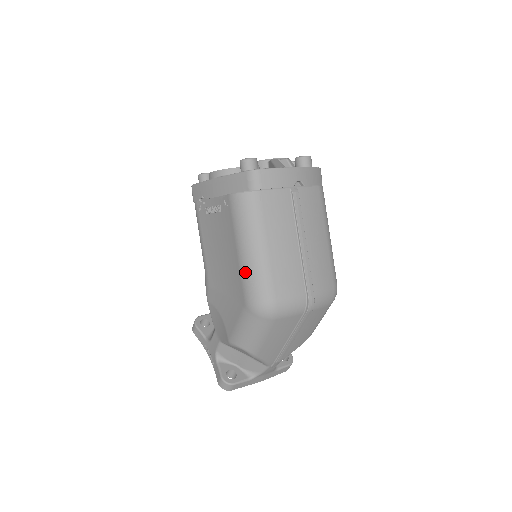
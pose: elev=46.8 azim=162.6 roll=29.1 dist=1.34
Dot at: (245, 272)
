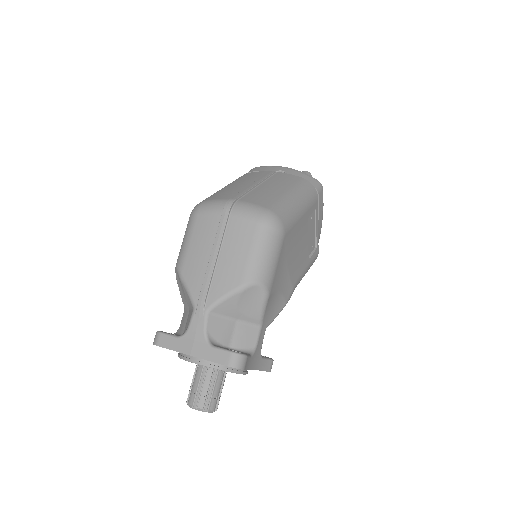
Dot at: occluded
